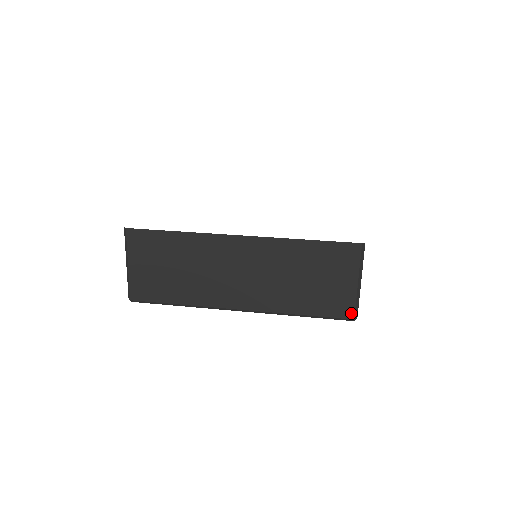
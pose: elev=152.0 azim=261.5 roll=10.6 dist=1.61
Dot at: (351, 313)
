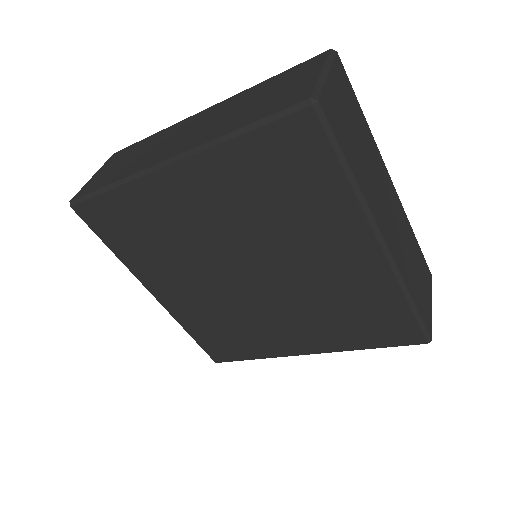
Dot at: (307, 95)
